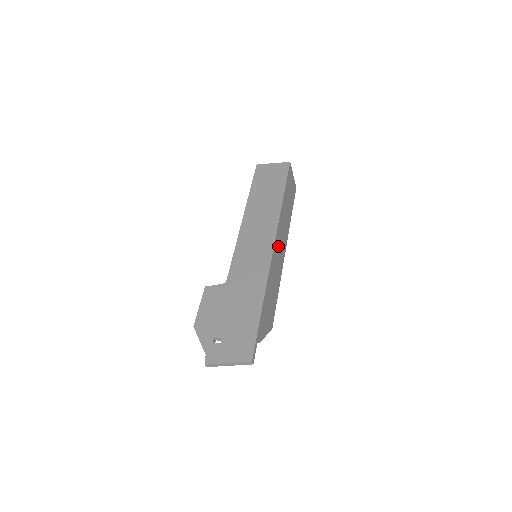
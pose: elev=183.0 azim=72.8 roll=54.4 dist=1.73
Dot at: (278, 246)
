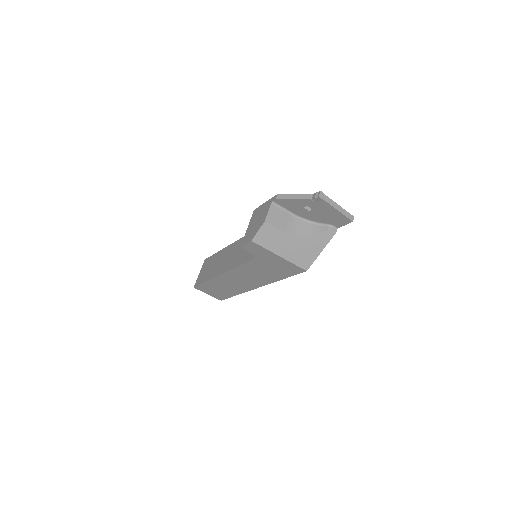
Dot at: occluded
